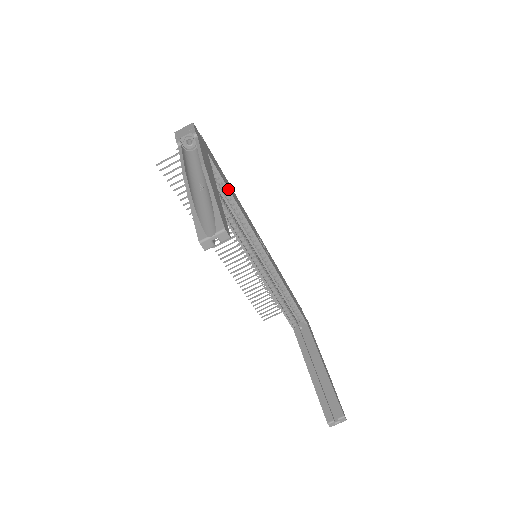
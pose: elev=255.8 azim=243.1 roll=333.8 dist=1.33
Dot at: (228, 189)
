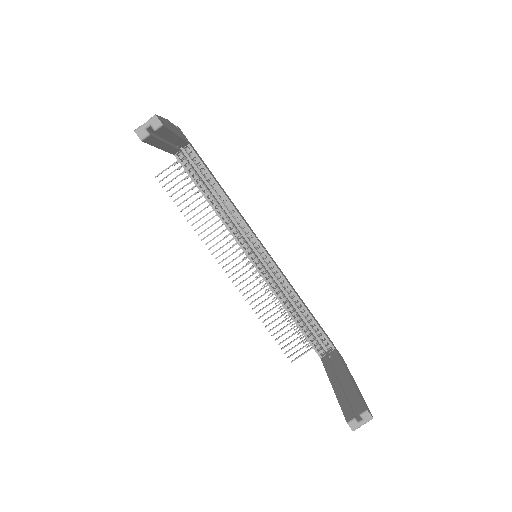
Dot at: (213, 179)
